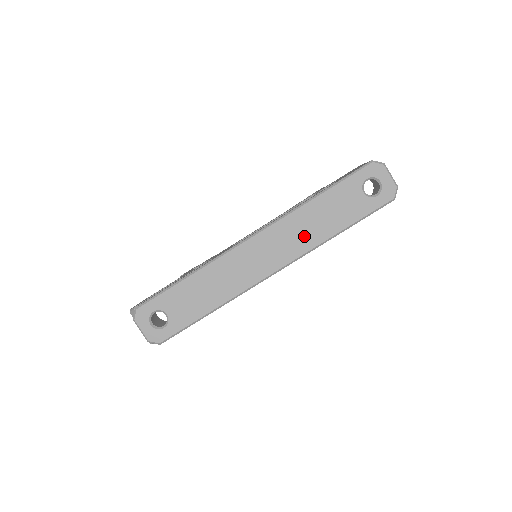
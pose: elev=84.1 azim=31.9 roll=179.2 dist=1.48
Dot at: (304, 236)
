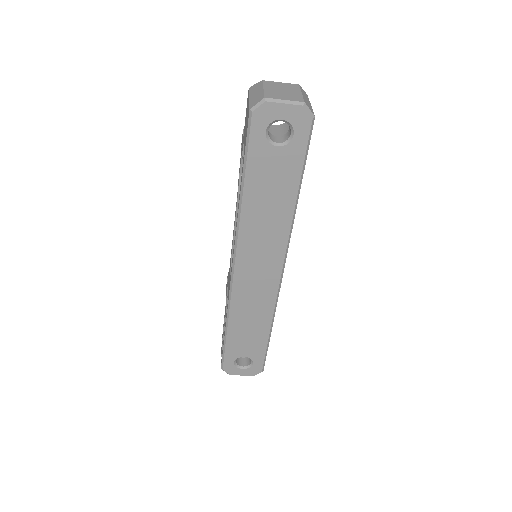
Dot at: (271, 230)
